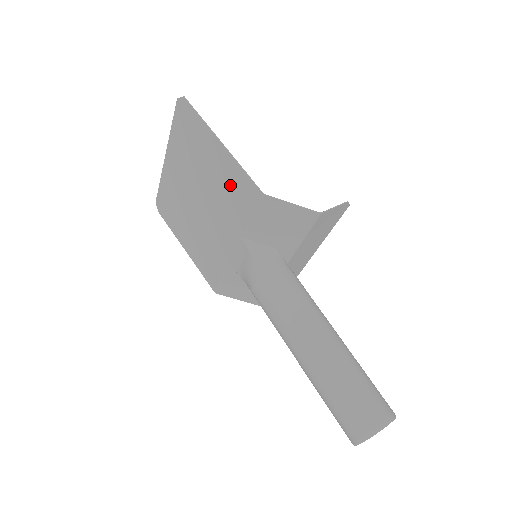
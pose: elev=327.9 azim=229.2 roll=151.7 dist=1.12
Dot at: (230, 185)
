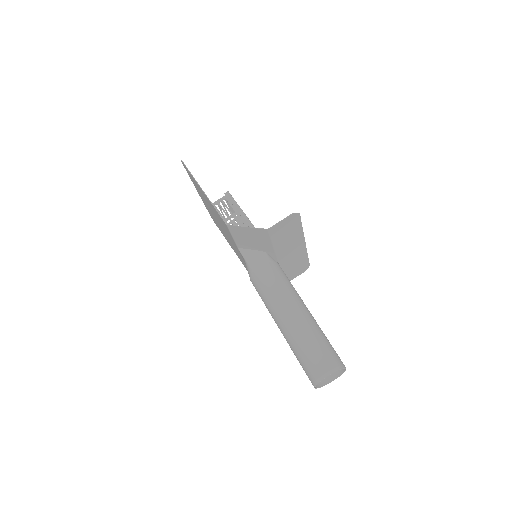
Dot at: (218, 216)
